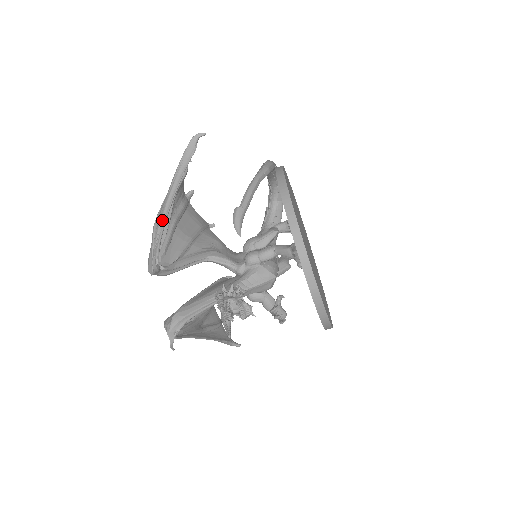
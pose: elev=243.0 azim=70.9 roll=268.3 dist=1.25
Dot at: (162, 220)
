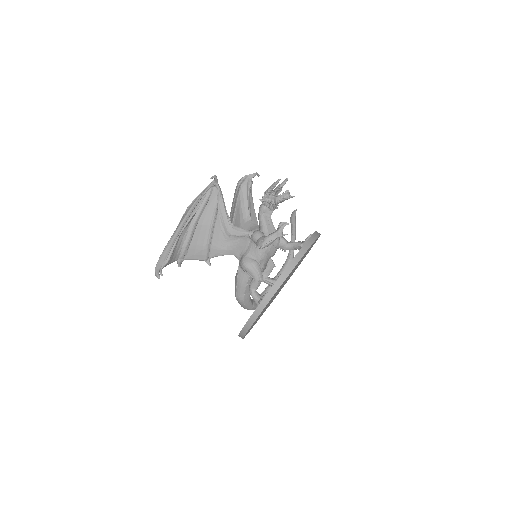
Dot at: (251, 199)
